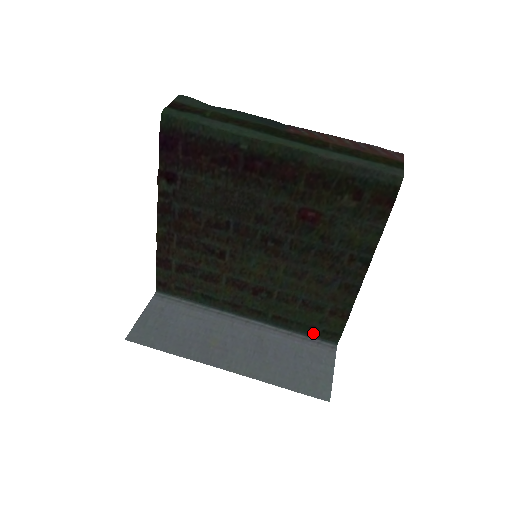
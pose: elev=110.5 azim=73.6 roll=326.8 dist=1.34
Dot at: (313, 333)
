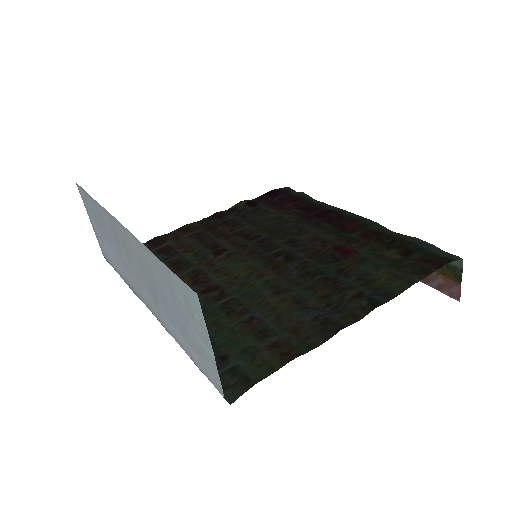
Dot at: occluded
